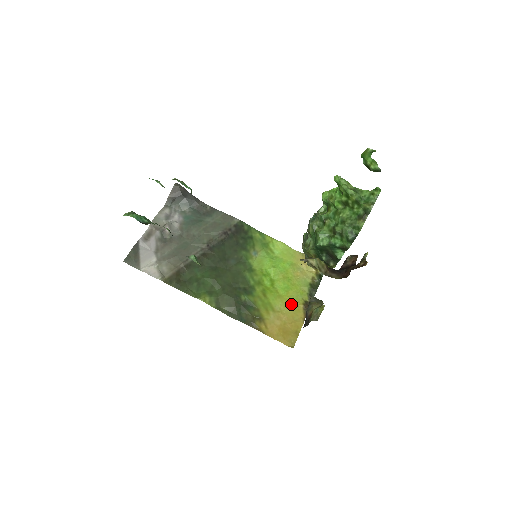
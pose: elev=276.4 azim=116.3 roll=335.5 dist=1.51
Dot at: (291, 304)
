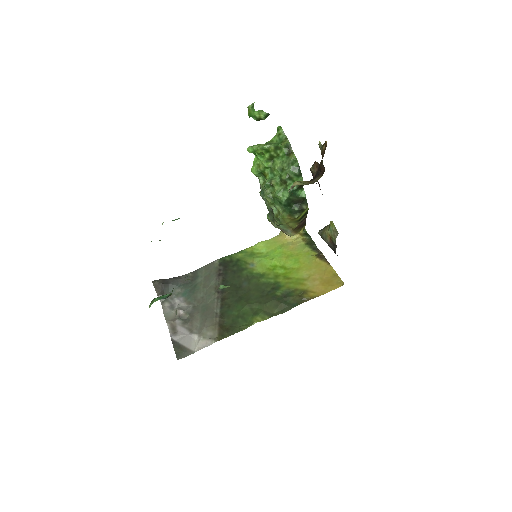
Dot at: (310, 265)
